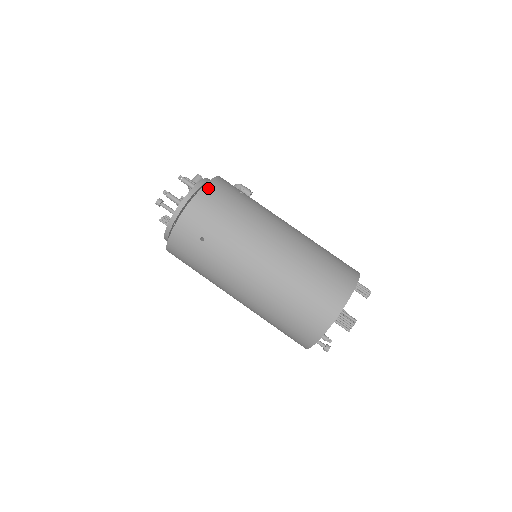
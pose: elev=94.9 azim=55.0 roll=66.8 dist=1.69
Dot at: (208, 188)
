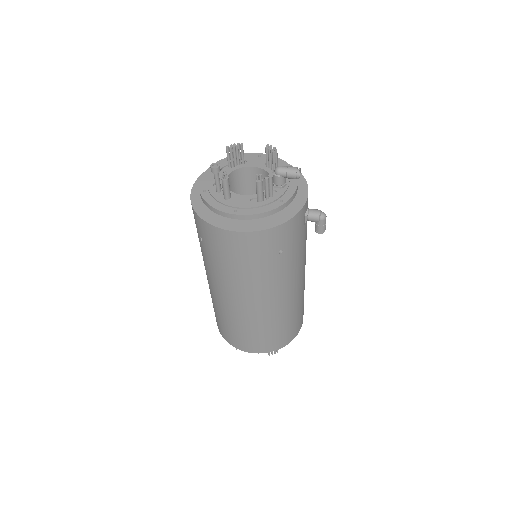
Dot at: (243, 236)
